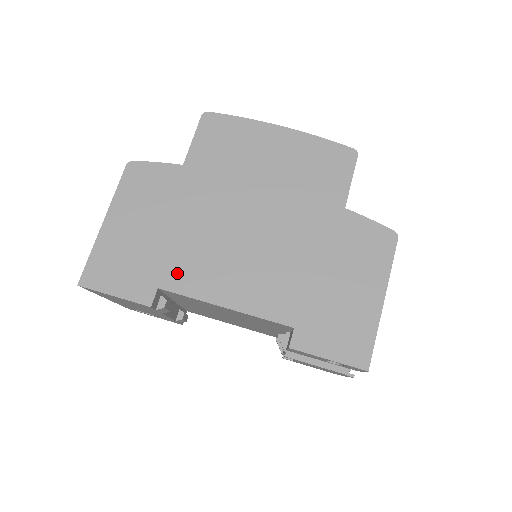
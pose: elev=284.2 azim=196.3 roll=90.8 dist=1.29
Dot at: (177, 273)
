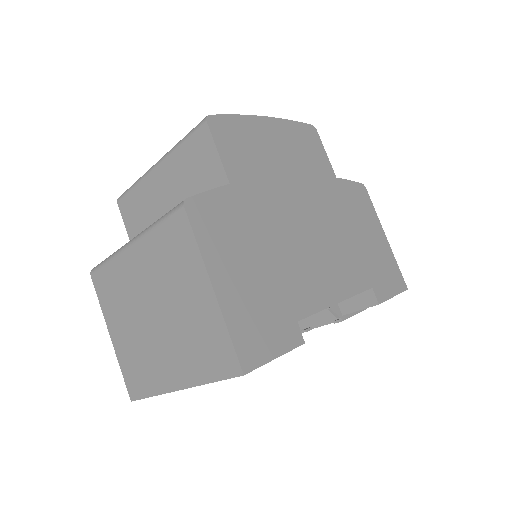
Dot at: (298, 297)
